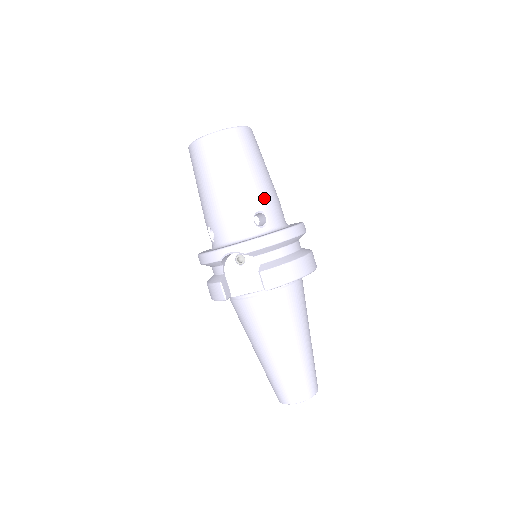
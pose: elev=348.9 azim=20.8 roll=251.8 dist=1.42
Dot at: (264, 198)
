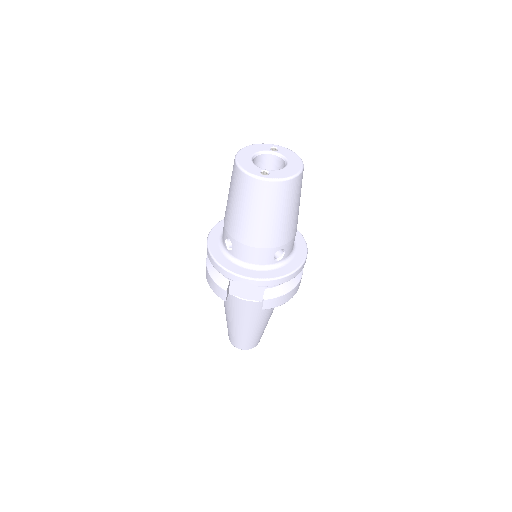
Dot at: (289, 238)
